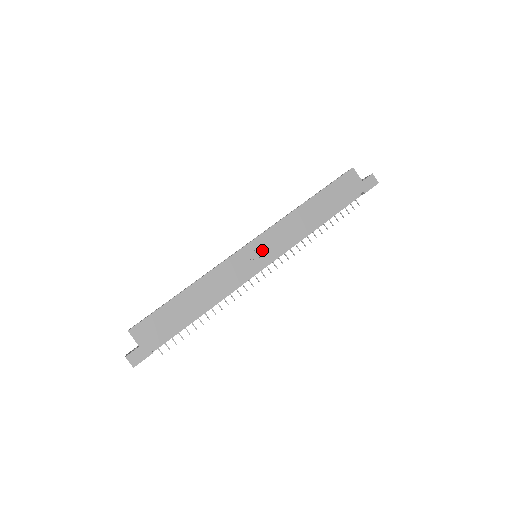
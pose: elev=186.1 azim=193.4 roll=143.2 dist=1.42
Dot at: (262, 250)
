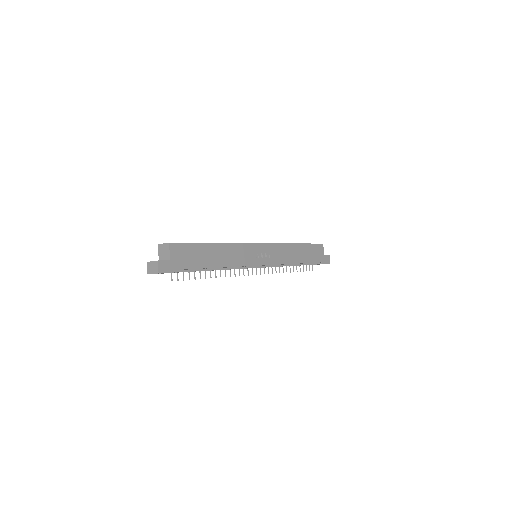
Dot at: (265, 254)
